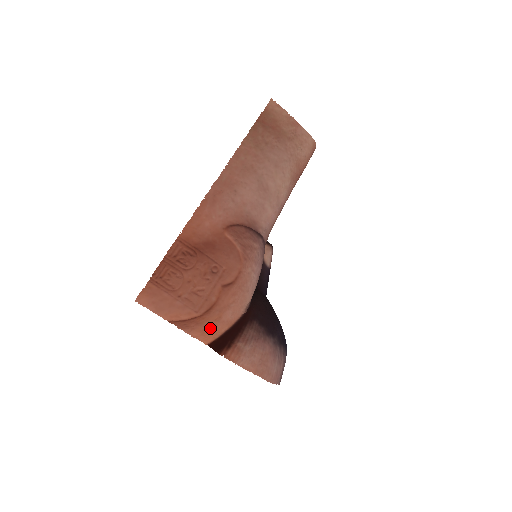
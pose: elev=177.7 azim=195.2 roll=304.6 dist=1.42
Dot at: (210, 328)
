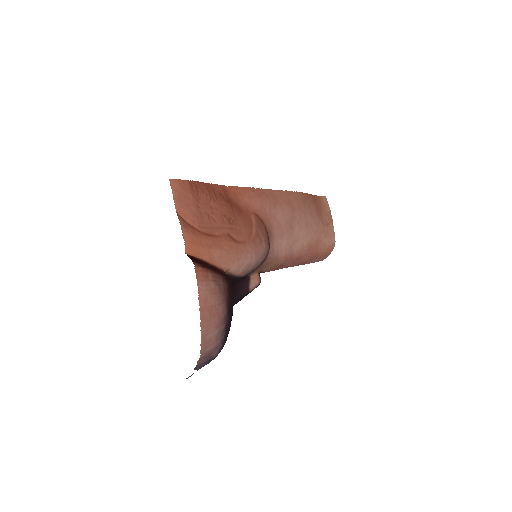
Dot at: (199, 244)
